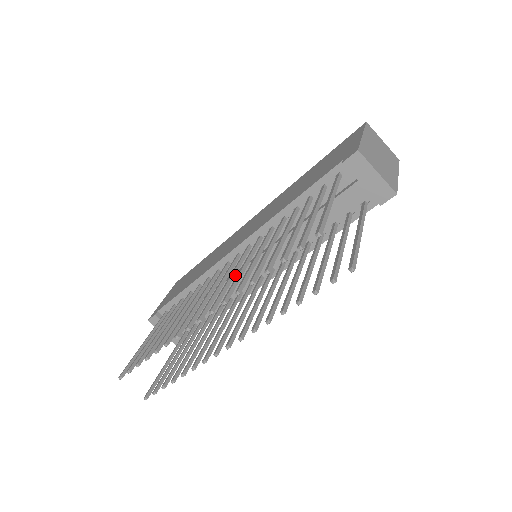
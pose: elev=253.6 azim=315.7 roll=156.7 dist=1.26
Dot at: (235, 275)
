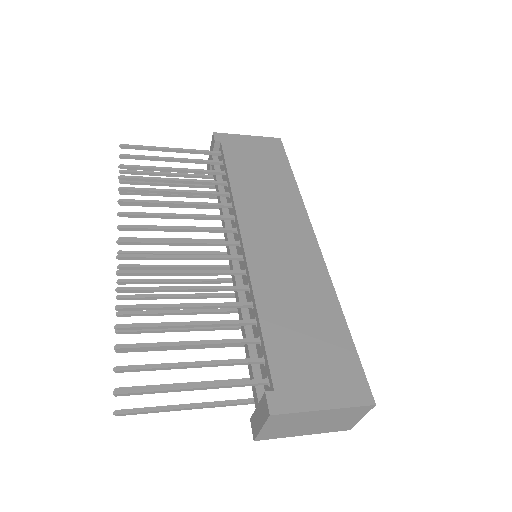
Dot at: (228, 239)
